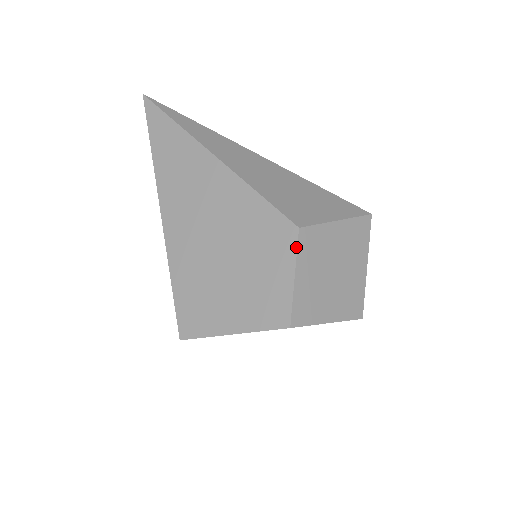
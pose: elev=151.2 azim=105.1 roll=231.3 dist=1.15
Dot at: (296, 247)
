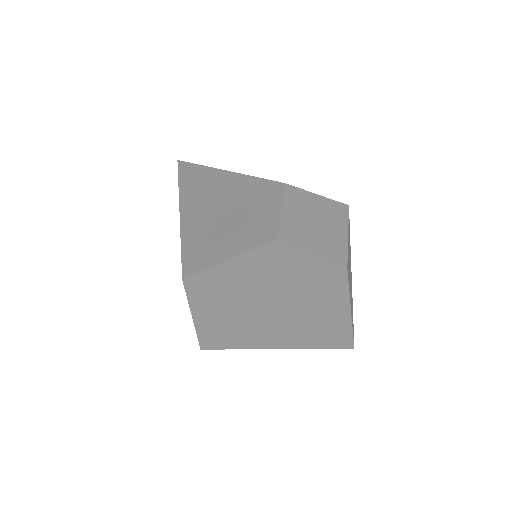
Dot at: (283, 193)
